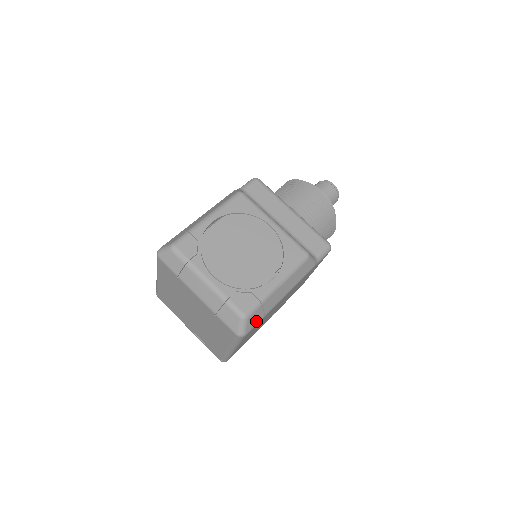
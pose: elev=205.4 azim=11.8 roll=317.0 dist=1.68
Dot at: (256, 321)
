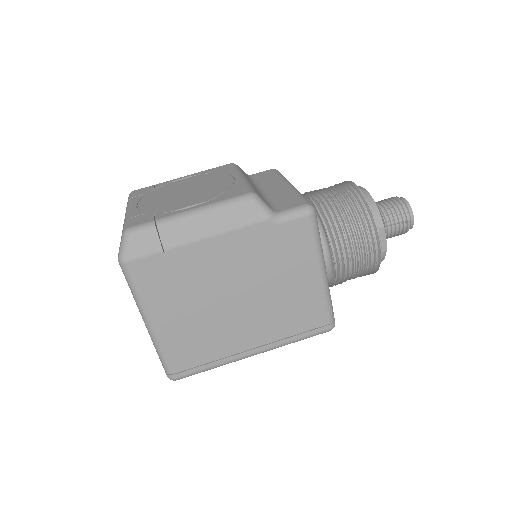
Dot at: (146, 249)
